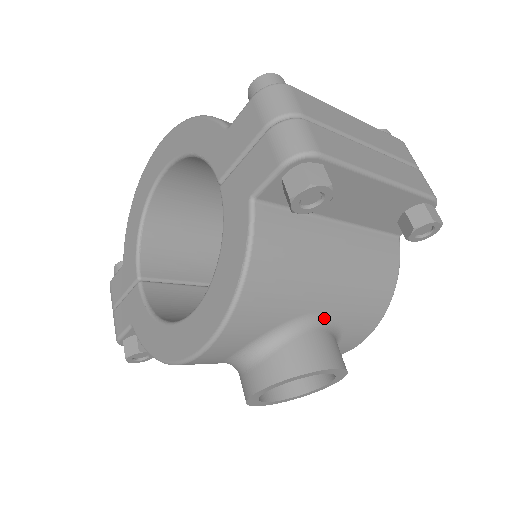
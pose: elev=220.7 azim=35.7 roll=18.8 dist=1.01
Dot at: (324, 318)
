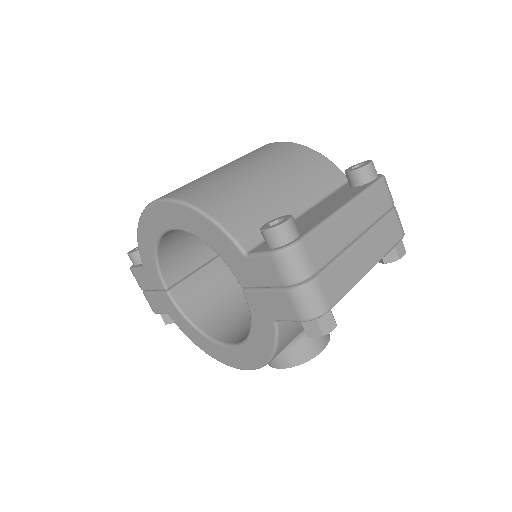
Dot at: occluded
